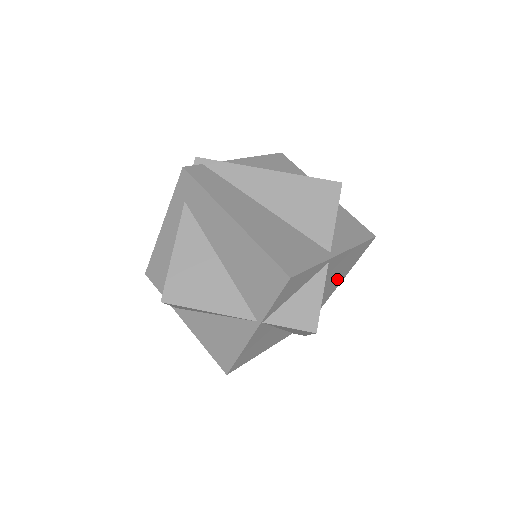
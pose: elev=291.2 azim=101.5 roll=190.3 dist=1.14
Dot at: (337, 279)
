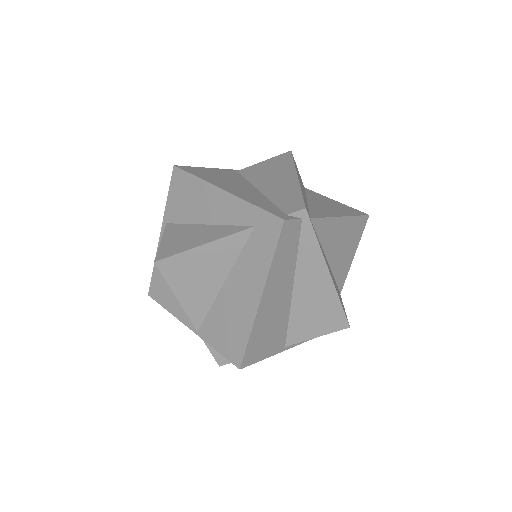
Dot at: occluded
